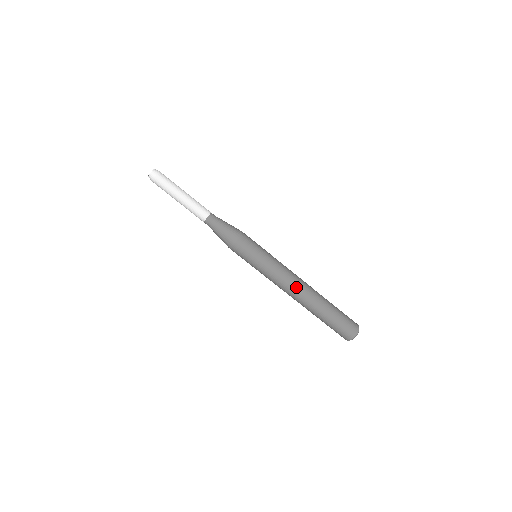
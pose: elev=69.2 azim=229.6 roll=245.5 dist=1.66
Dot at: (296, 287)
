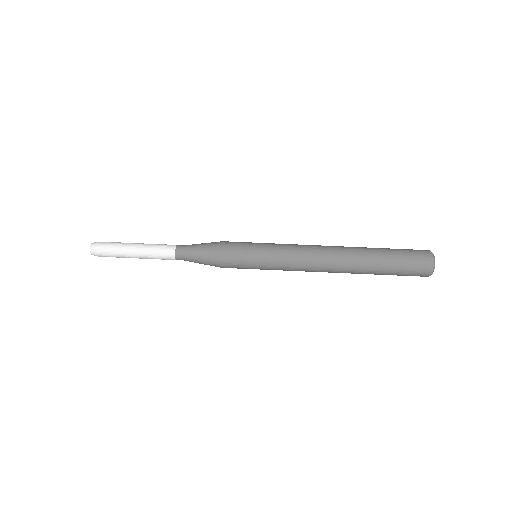
Dot at: (321, 251)
